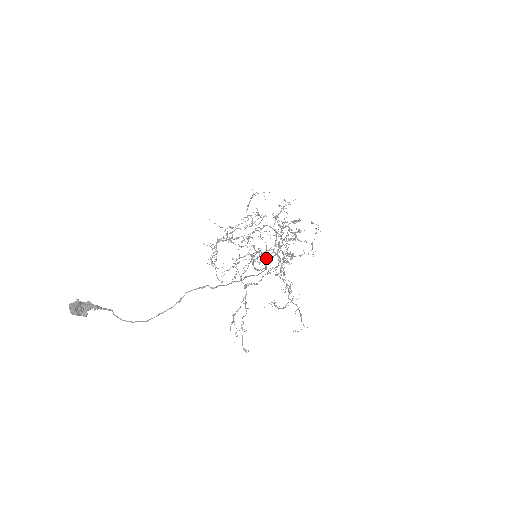
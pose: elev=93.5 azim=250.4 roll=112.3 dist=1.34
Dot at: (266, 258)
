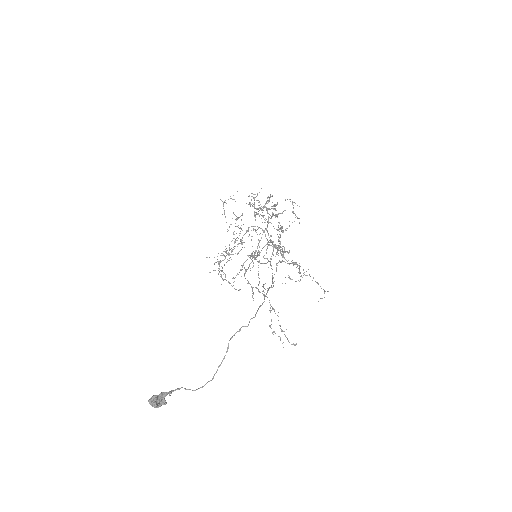
Dot at: occluded
